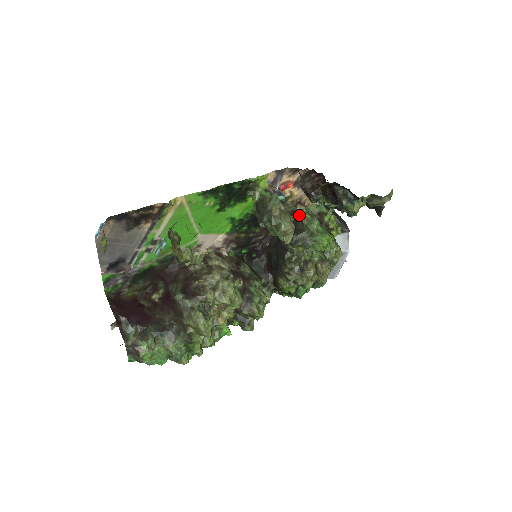
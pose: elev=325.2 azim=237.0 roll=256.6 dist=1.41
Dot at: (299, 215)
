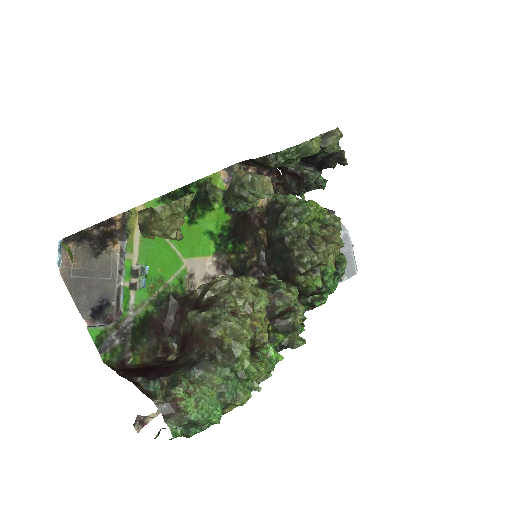
Dot at: (273, 201)
